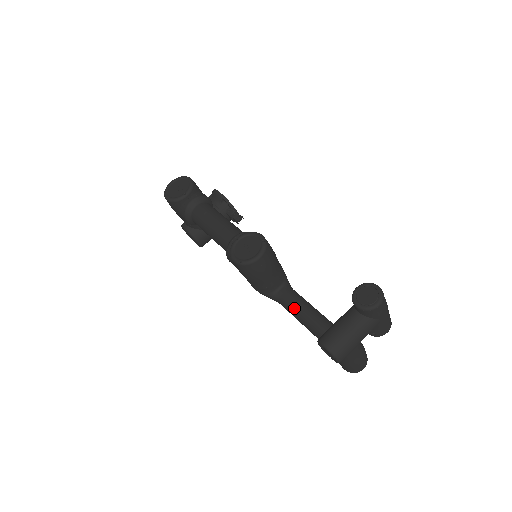
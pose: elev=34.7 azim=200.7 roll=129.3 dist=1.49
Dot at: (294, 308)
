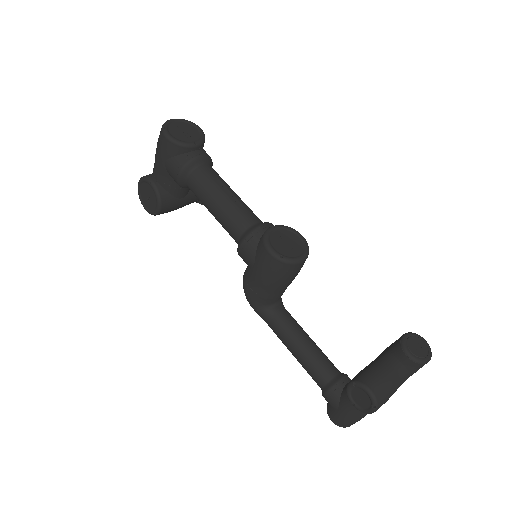
Dot at: (293, 333)
